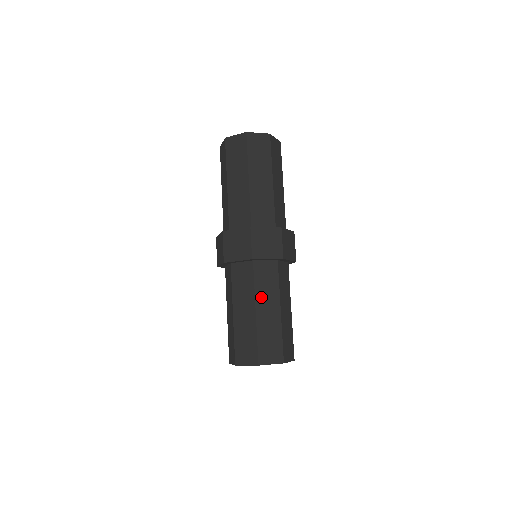
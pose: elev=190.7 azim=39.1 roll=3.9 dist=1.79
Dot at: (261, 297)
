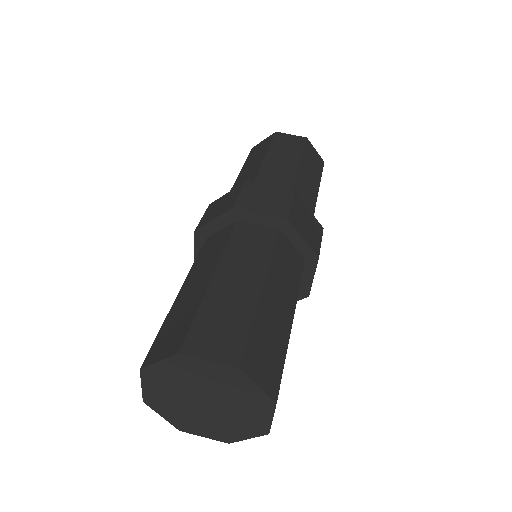
Dot at: (275, 276)
